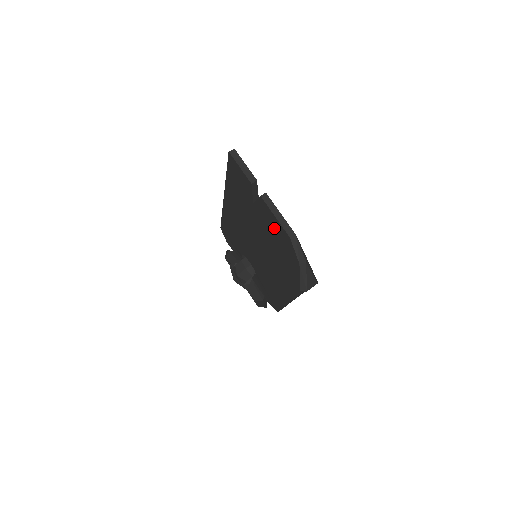
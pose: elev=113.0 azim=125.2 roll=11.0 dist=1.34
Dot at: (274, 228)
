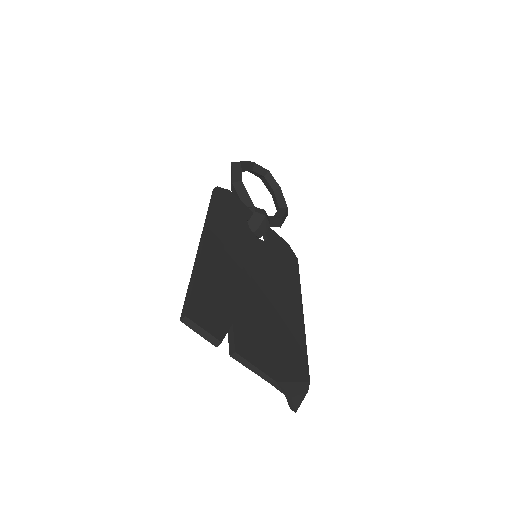
Dot at: occluded
